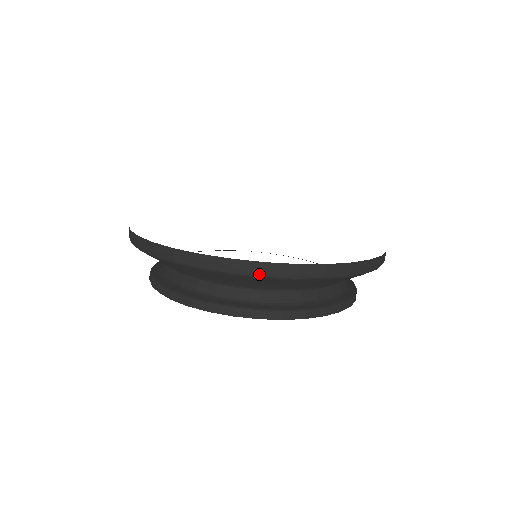
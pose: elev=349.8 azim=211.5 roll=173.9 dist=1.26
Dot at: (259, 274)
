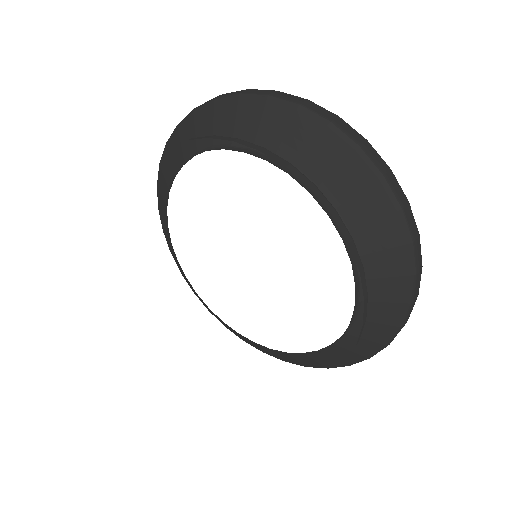
Dot at: (401, 202)
